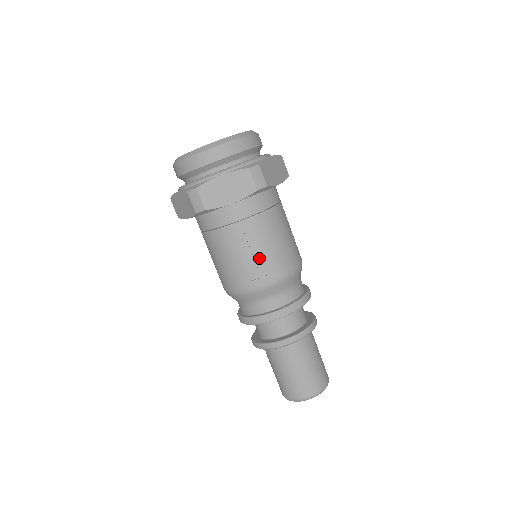
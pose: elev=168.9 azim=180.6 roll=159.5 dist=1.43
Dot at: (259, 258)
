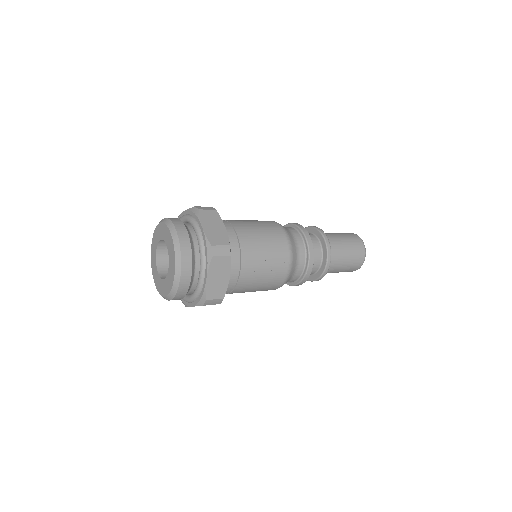
Dot at: (271, 267)
